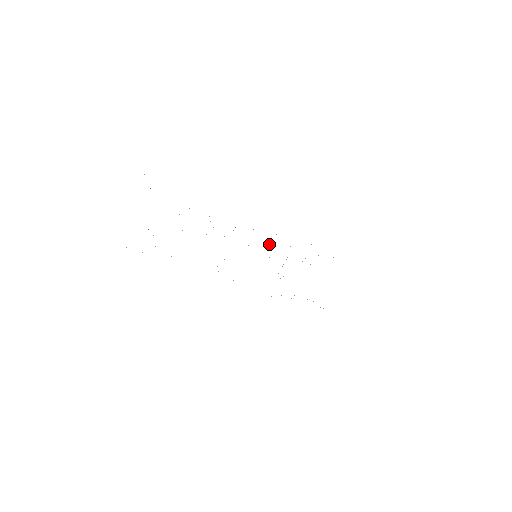
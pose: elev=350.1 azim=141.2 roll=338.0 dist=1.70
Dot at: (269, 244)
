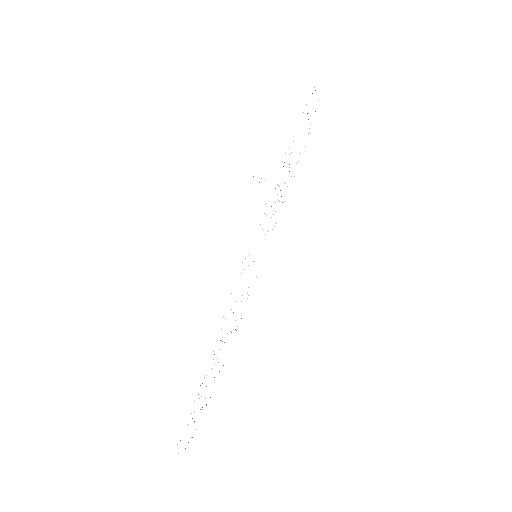
Dot at: occluded
